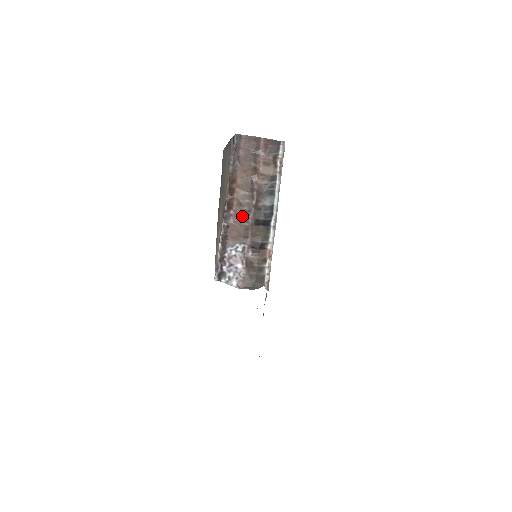
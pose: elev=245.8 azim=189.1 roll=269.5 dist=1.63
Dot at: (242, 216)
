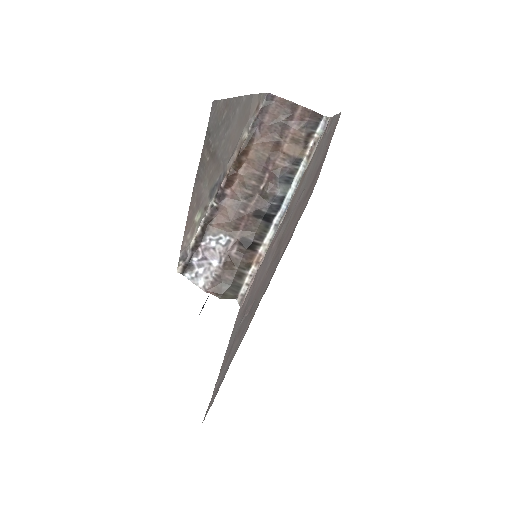
Dot at: (240, 200)
